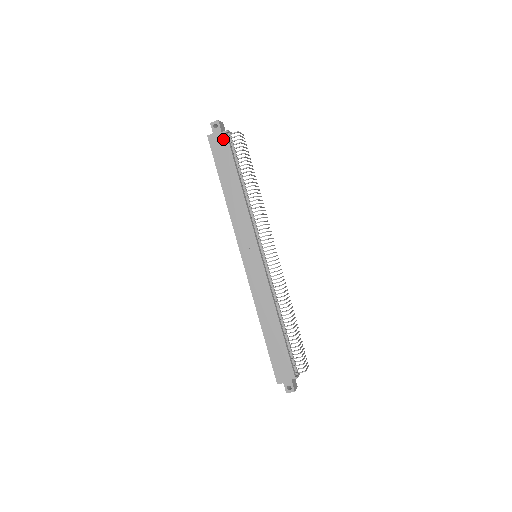
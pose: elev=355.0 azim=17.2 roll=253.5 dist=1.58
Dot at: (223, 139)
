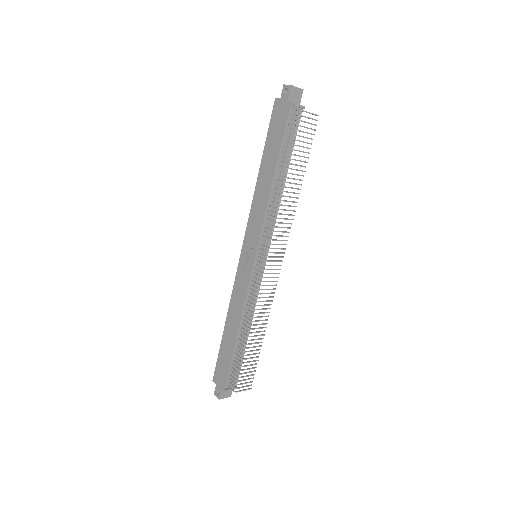
Dot at: (285, 111)
